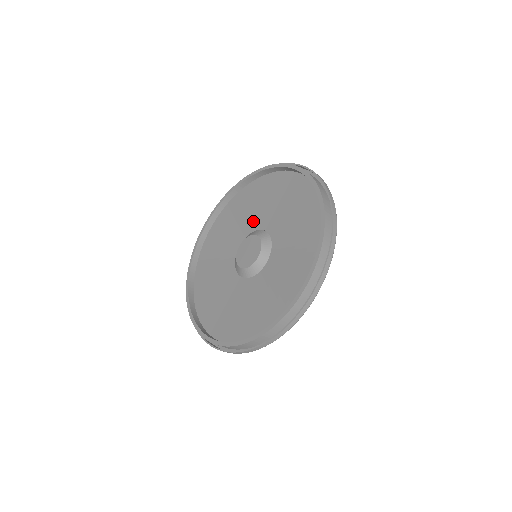
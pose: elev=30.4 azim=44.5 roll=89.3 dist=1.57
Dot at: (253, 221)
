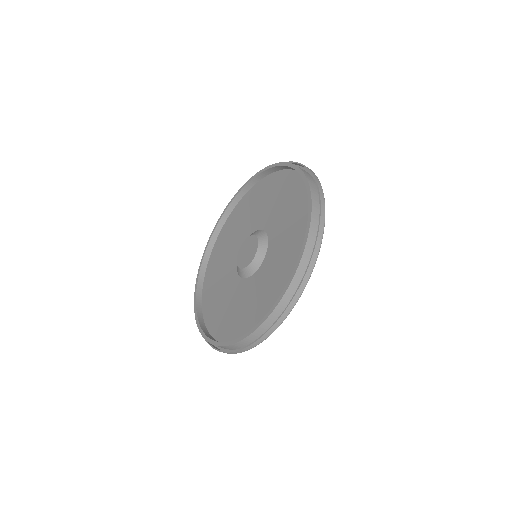
Dot at: (263, 218)
